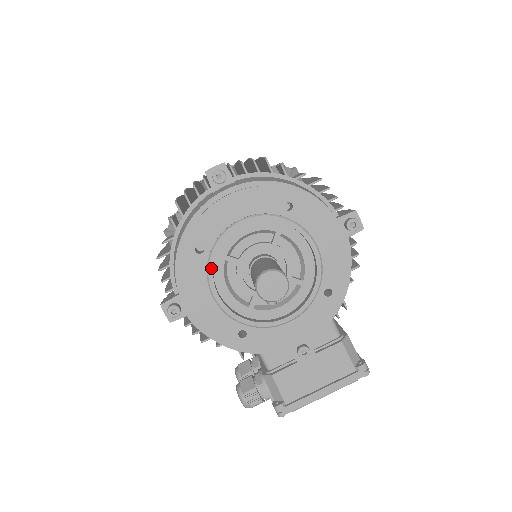
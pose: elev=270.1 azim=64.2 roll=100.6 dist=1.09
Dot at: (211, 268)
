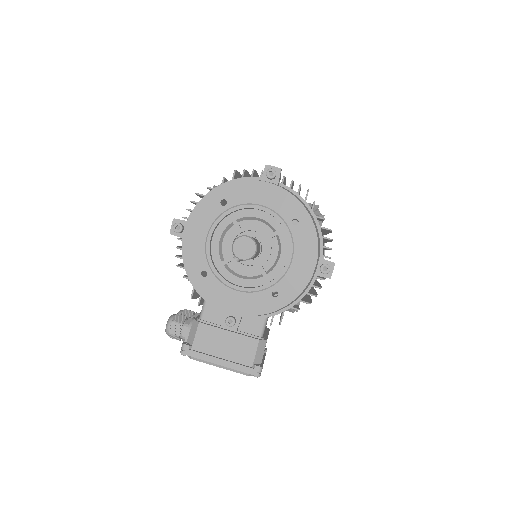
Dot at: (221, 218)
